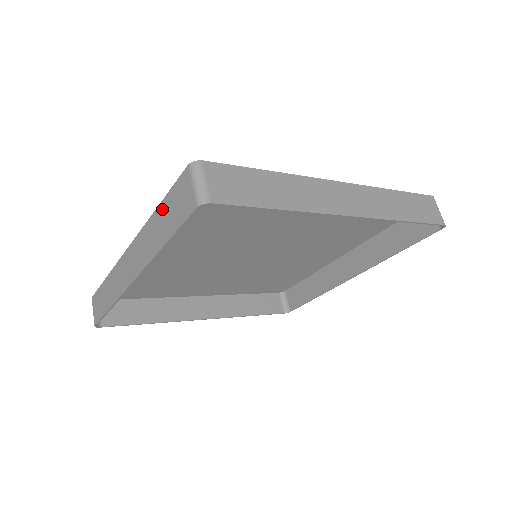
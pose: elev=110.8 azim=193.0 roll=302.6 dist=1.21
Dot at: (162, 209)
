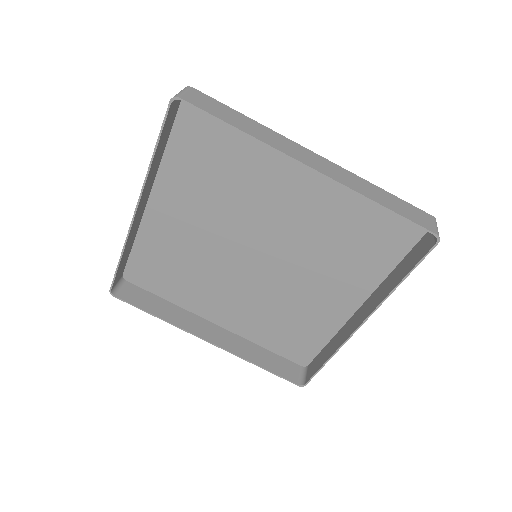
Dot at: occluded
